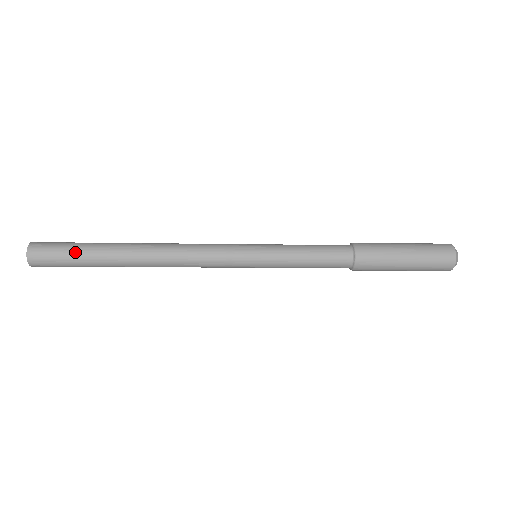
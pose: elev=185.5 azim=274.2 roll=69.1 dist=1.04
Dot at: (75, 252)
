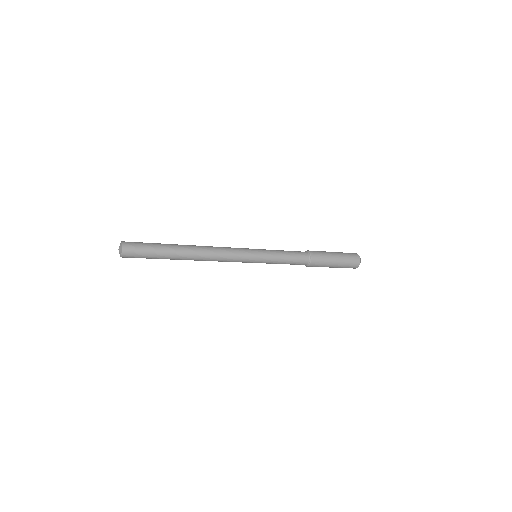
Dot at: (153, 250)
